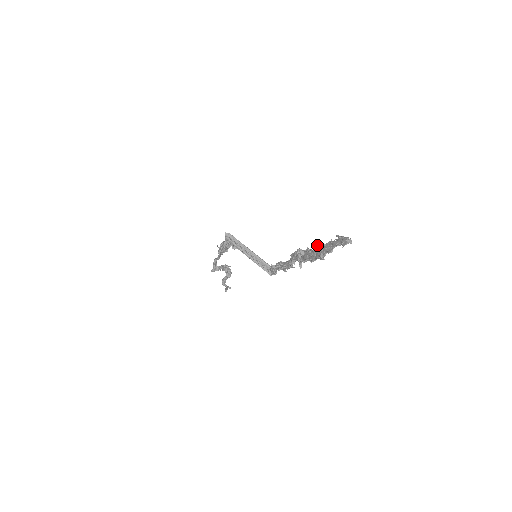
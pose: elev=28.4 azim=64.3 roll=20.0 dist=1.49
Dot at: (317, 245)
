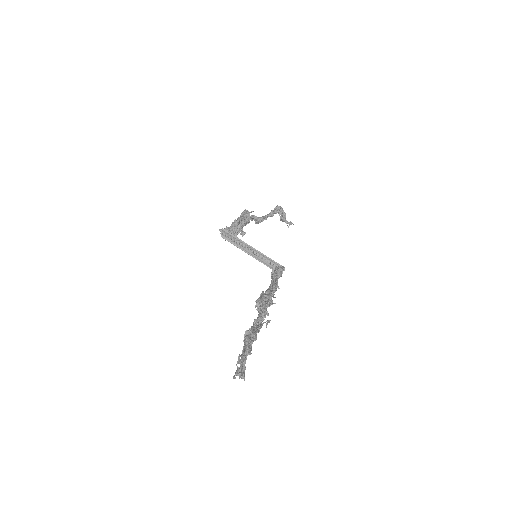
Dot at: (244, 334)
